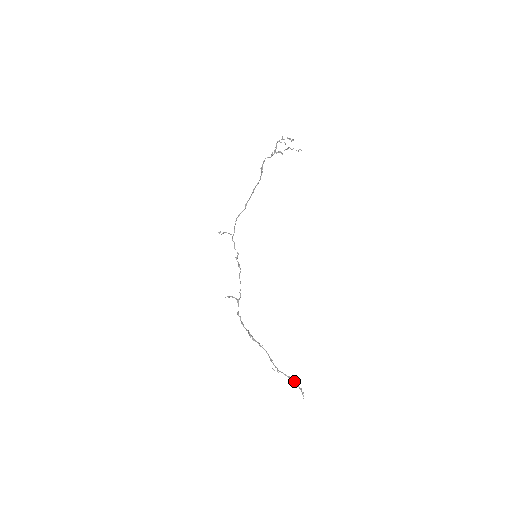
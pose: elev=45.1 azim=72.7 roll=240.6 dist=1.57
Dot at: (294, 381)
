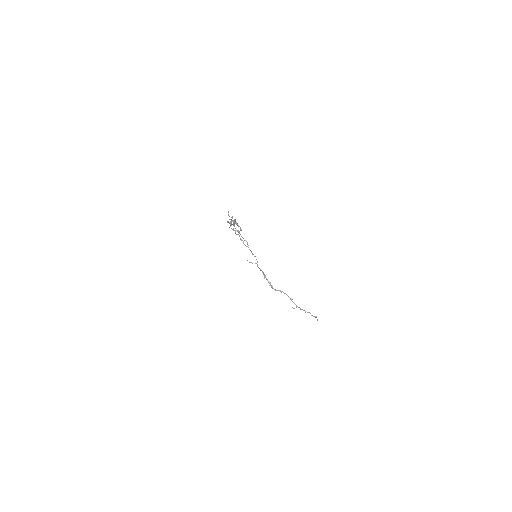
Dot at: (310, 313)
